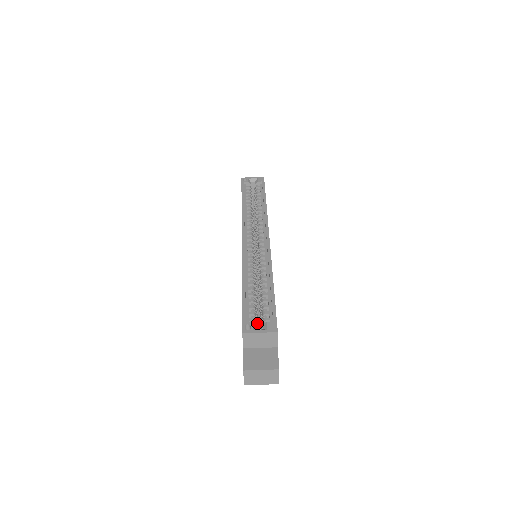
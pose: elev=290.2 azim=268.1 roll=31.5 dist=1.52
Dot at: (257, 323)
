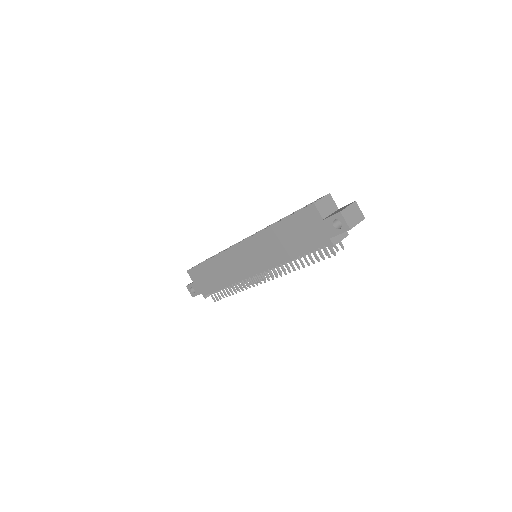
Dot at: occluded
